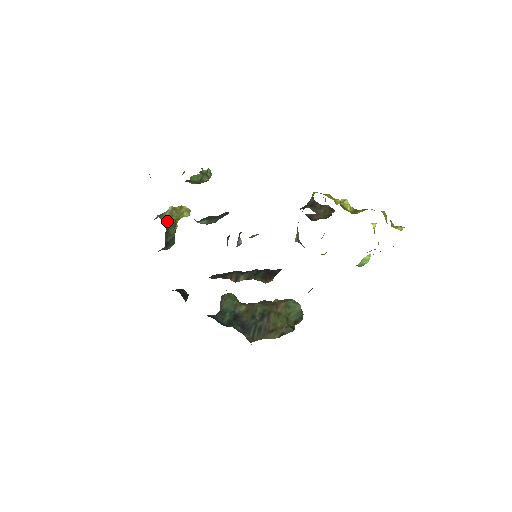
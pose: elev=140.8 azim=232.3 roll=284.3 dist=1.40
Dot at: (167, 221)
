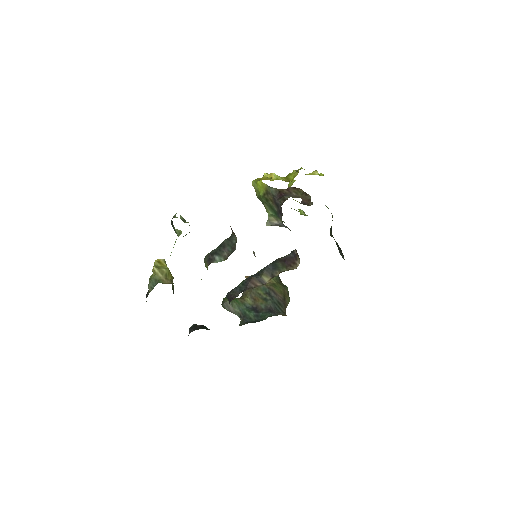
Dot at: (170, 281)
